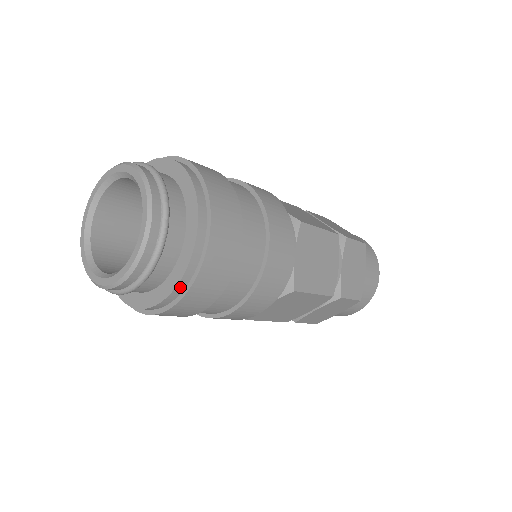
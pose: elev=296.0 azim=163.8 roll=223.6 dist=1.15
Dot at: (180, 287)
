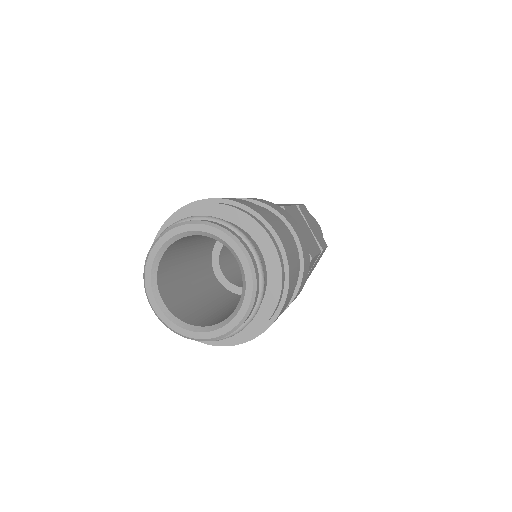
Dot at: (235, 342)
